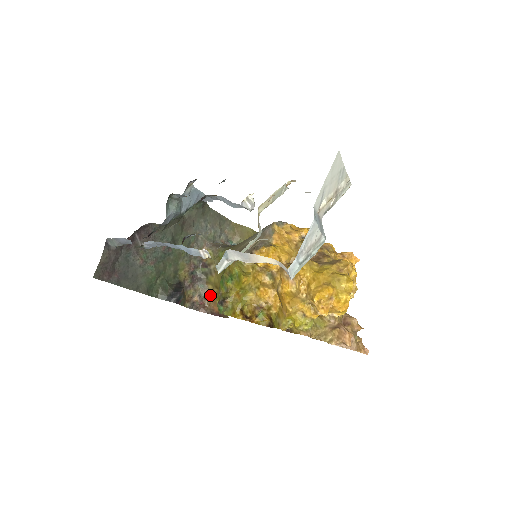
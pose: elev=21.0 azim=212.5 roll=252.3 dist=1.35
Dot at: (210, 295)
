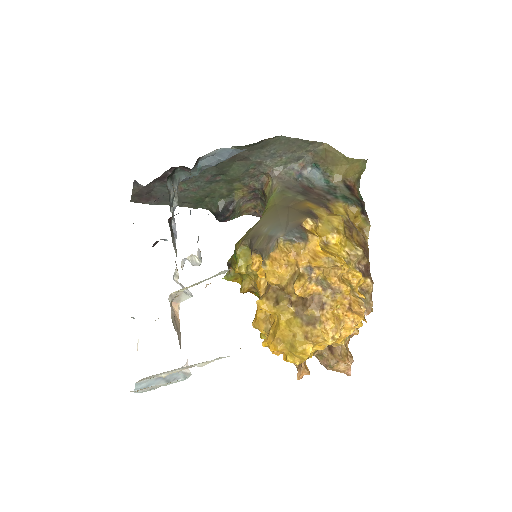
Dot at: occluded
